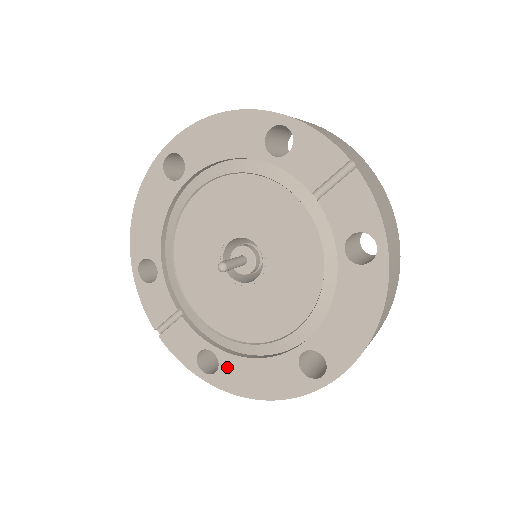
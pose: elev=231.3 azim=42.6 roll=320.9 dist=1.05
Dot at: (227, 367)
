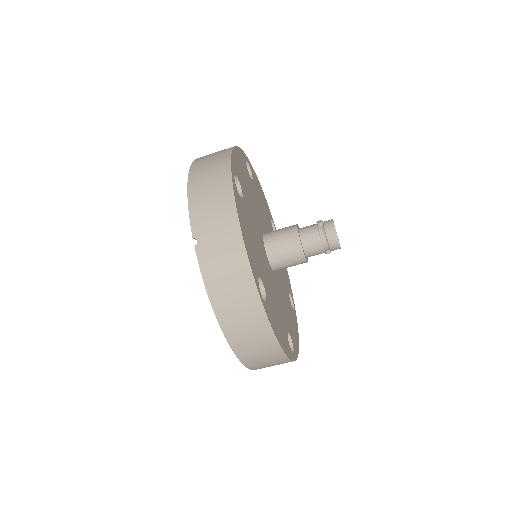
Dot at: occluded
